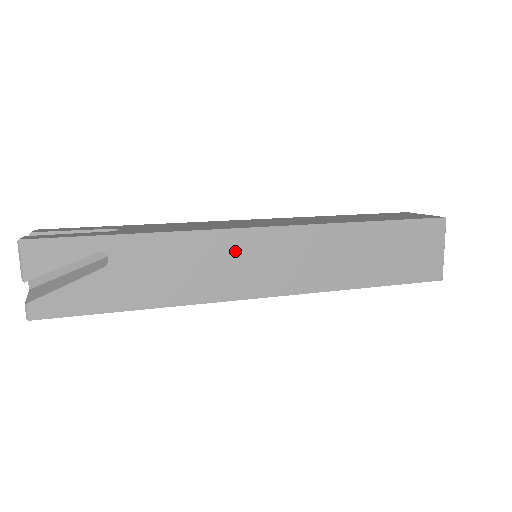
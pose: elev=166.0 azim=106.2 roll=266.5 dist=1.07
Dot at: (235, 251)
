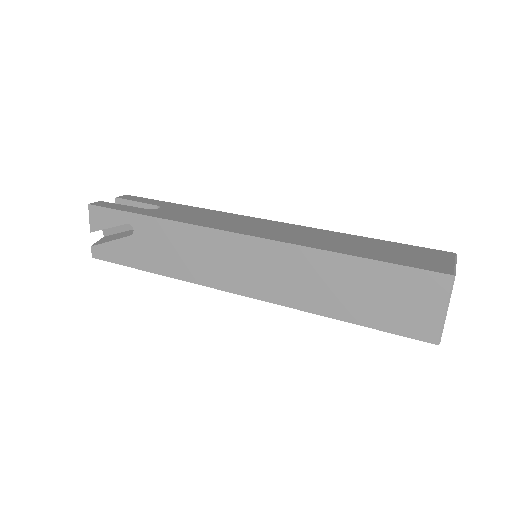
Dot at: (218, 248)
